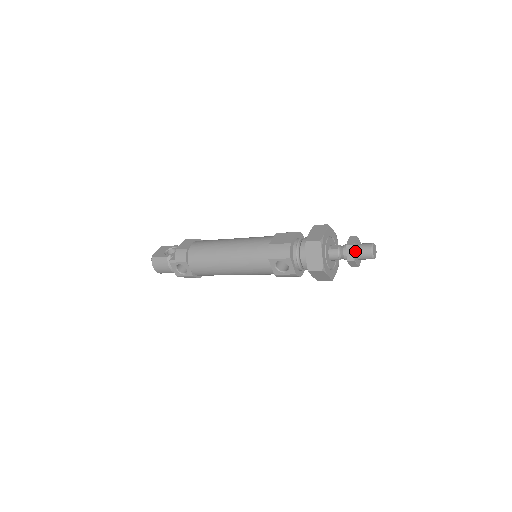
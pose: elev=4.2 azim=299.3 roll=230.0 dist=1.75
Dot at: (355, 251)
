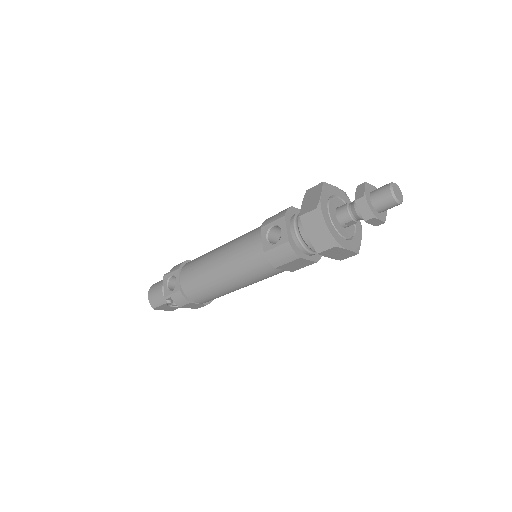
Dot at: (368, 192)
